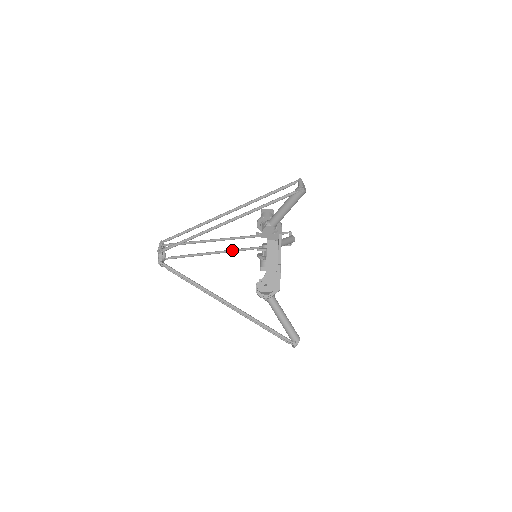
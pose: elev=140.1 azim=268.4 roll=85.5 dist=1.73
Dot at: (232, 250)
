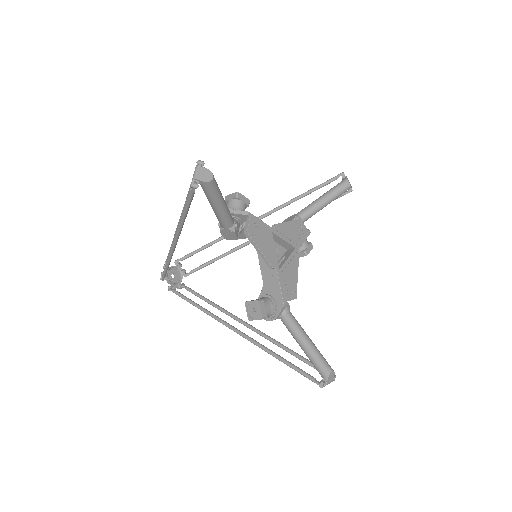
Dot at: (235, 328)
